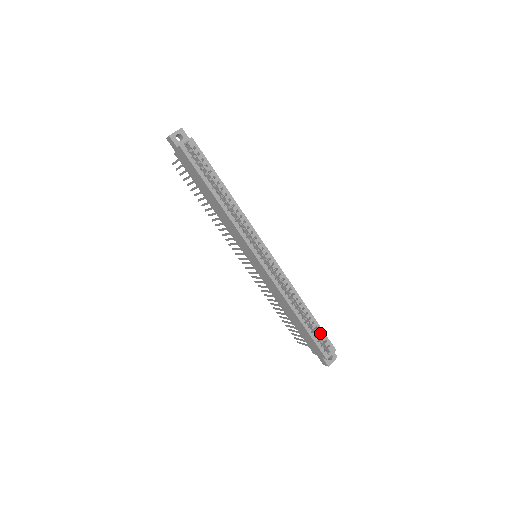
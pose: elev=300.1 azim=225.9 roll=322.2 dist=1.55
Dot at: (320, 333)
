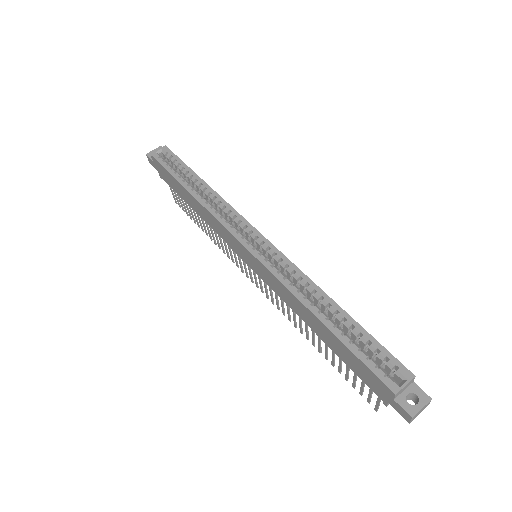
Dot at: (371, 345)
